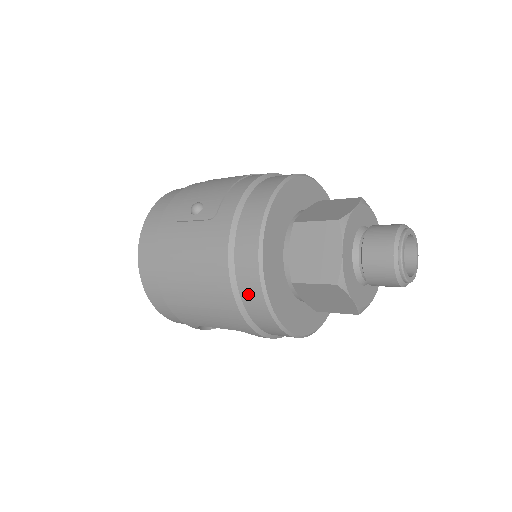
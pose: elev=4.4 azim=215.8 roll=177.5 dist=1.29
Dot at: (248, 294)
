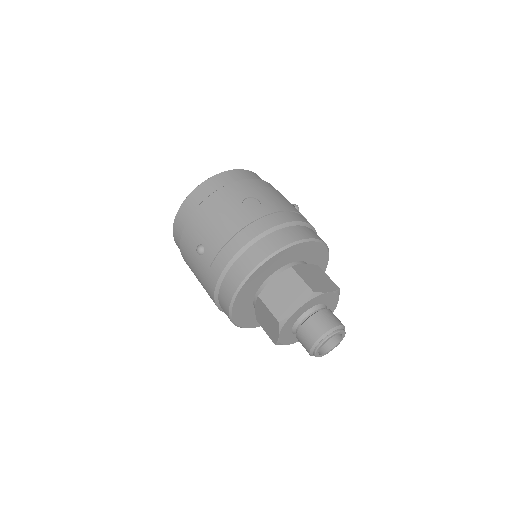
Dot at: occluded
